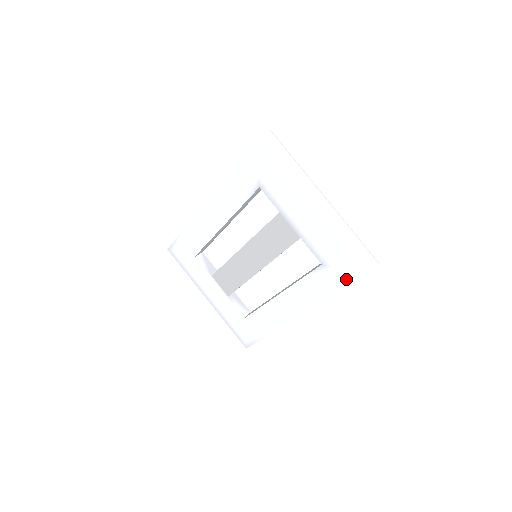
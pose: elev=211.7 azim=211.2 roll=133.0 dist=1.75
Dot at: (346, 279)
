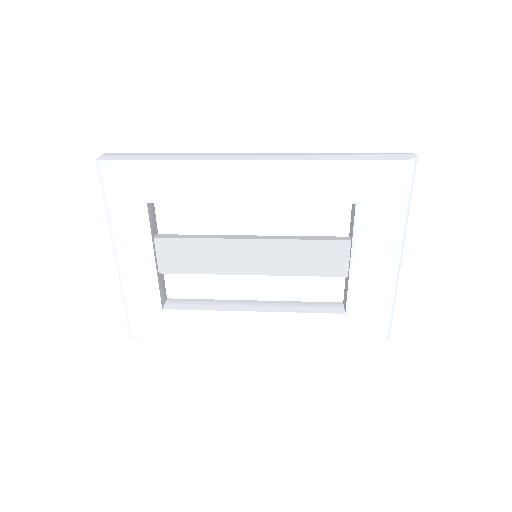
Dot at: (358, 338)
